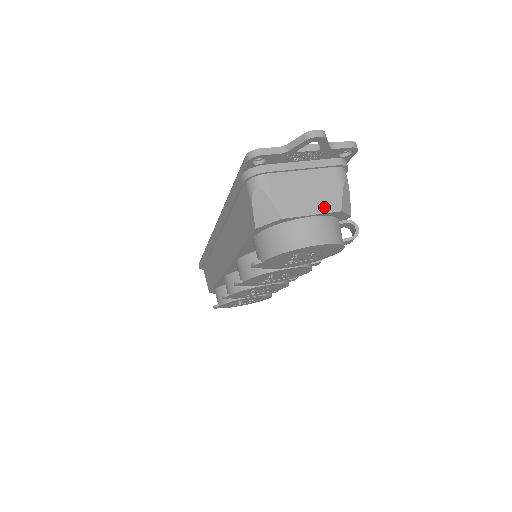
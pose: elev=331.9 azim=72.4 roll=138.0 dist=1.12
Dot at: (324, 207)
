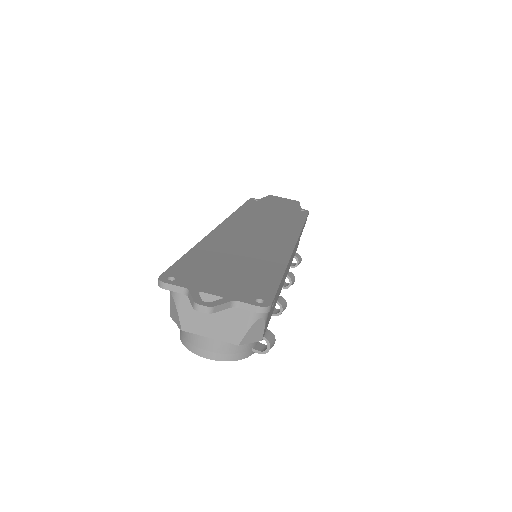
Dot at: (224, 336)
